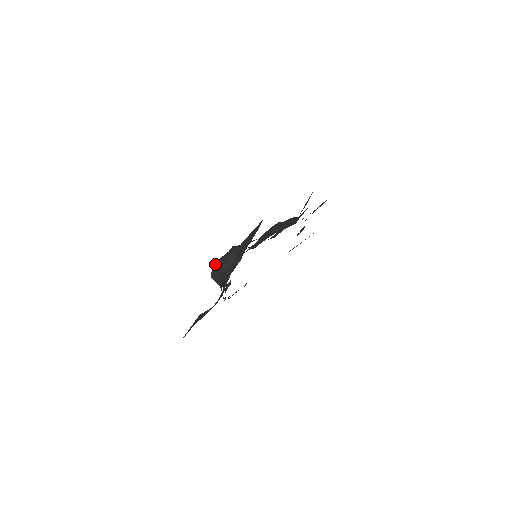
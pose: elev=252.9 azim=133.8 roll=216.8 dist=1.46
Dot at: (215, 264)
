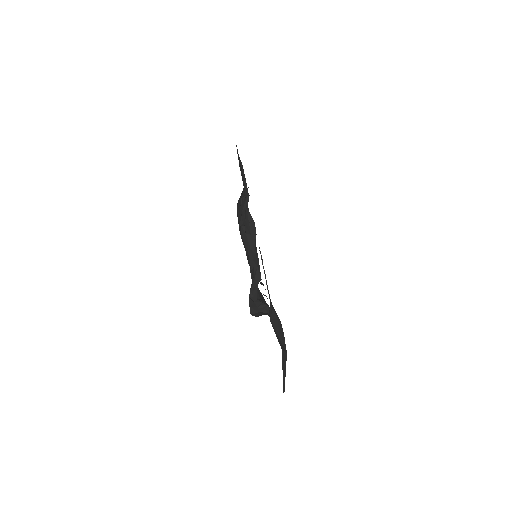
Dot at: (251, 312)
